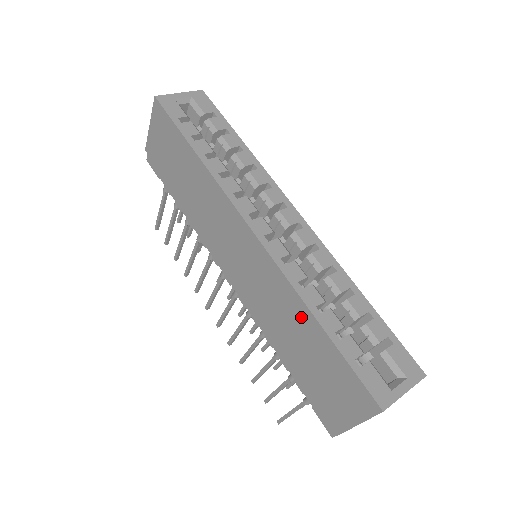
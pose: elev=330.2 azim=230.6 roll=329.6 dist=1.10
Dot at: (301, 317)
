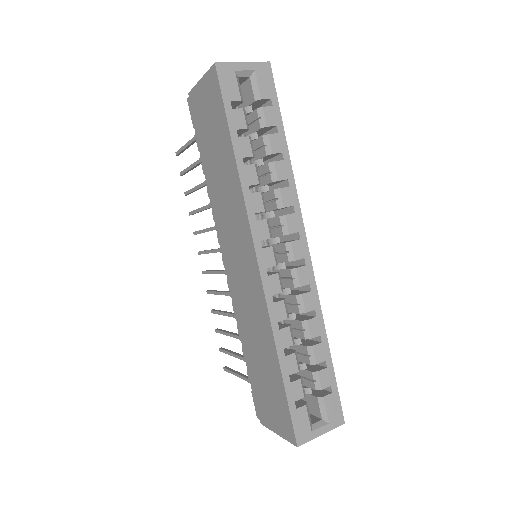
Dot at: (269, 348)
